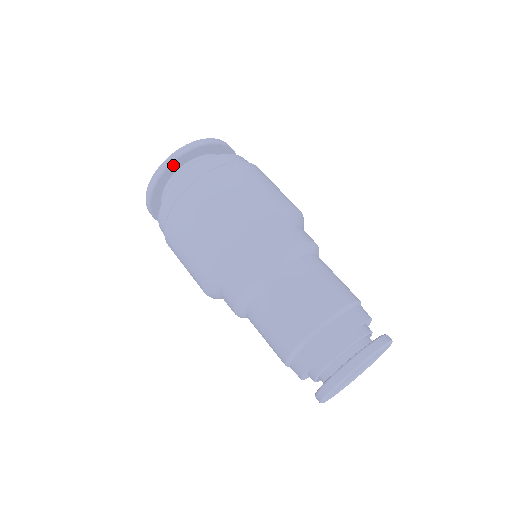
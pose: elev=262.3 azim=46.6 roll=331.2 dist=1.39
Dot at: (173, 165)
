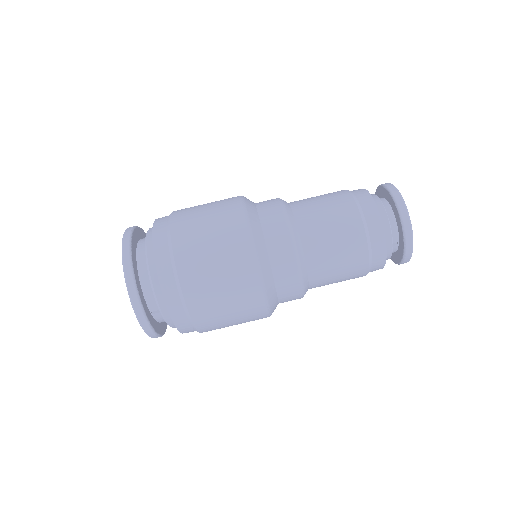
Dot at: (132, 242)
